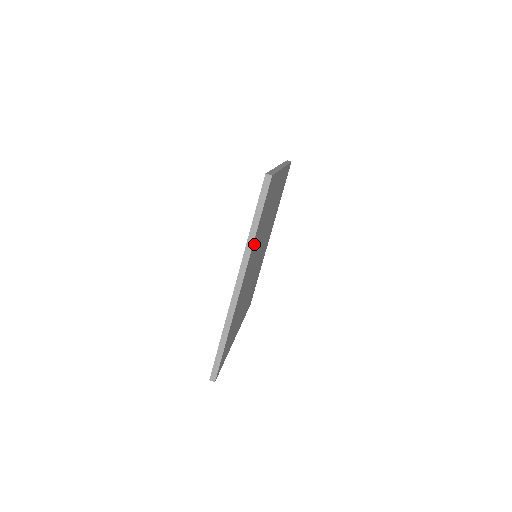
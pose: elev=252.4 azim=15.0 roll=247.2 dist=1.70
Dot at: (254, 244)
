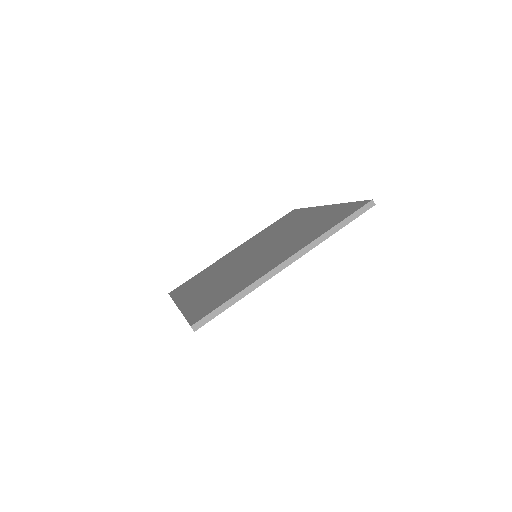
Dot at: occluded
